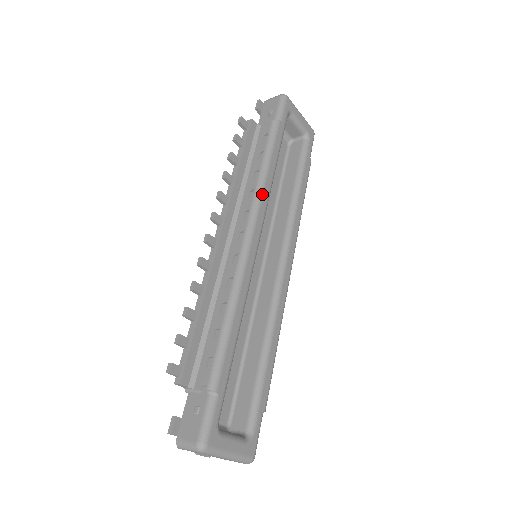
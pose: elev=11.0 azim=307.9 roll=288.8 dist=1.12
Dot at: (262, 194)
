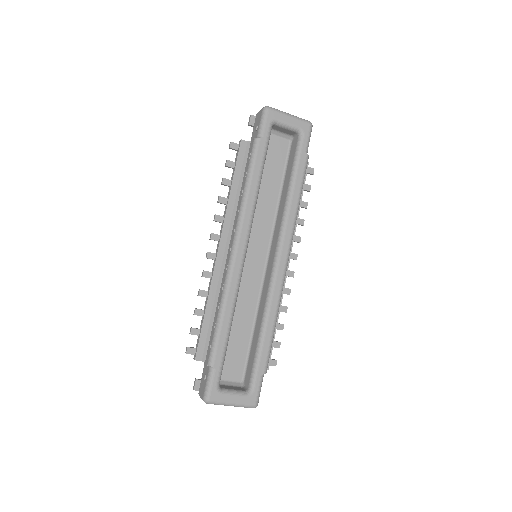
Dot at: (244, 212)
